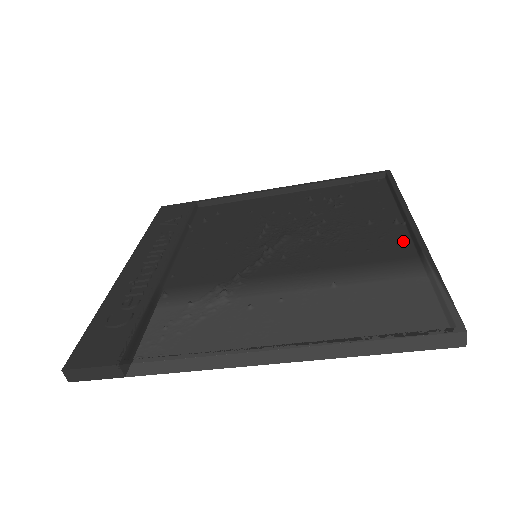
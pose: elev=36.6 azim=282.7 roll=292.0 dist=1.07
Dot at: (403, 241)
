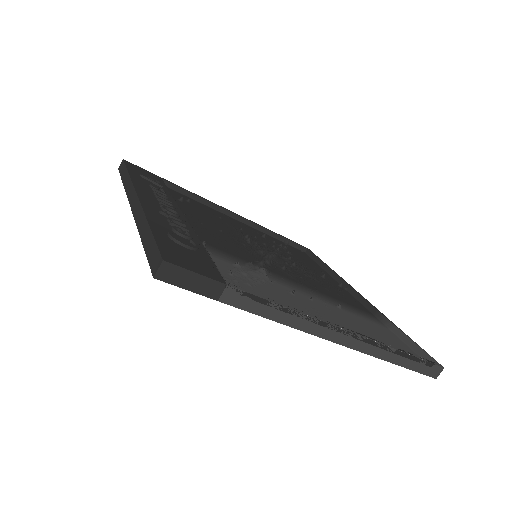
Dot at: (355, 300)
